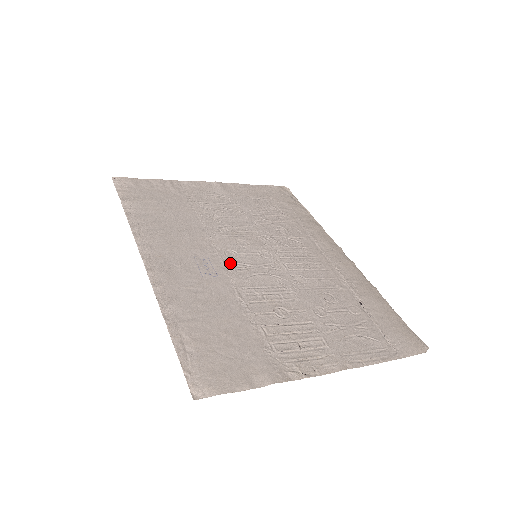
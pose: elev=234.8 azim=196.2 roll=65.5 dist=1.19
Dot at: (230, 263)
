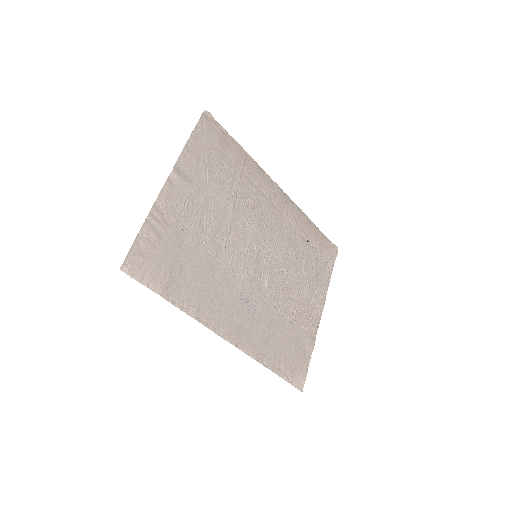
Dot at: (253, 283)
